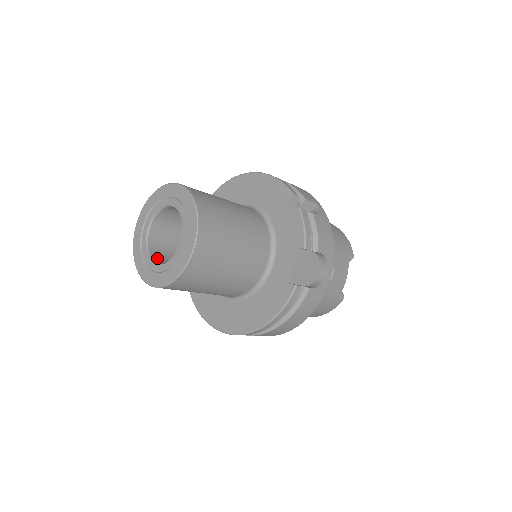
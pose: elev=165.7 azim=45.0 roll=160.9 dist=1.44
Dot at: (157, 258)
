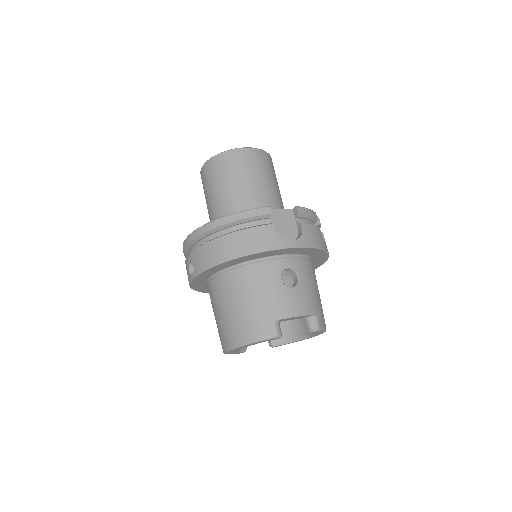
Dot at: occluded
